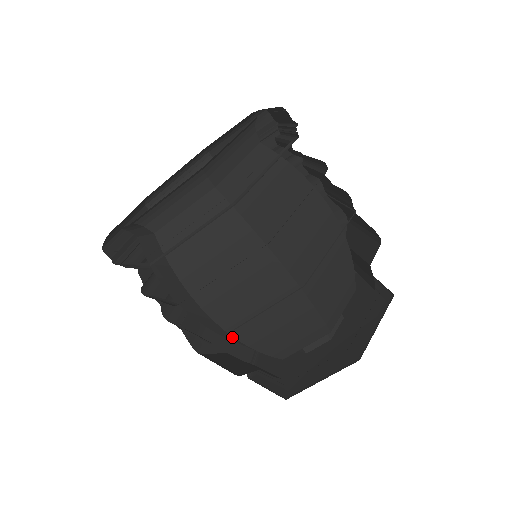
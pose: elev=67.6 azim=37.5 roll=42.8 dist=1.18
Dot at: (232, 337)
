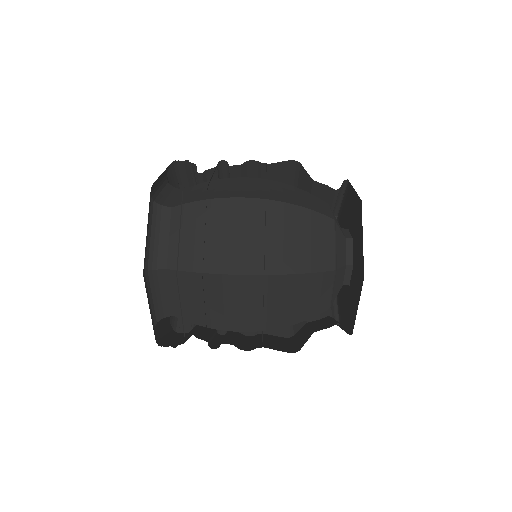
Dot at: (282, 208)
